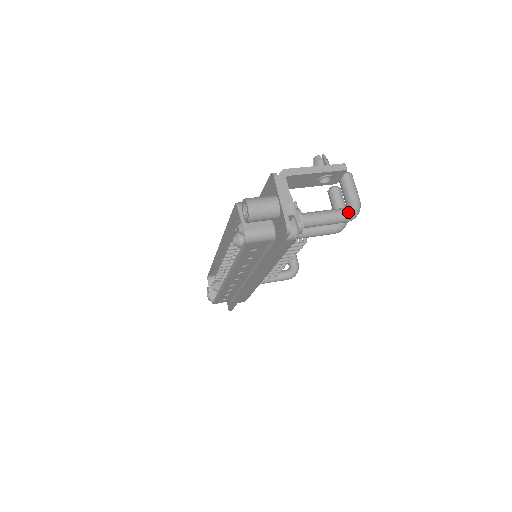
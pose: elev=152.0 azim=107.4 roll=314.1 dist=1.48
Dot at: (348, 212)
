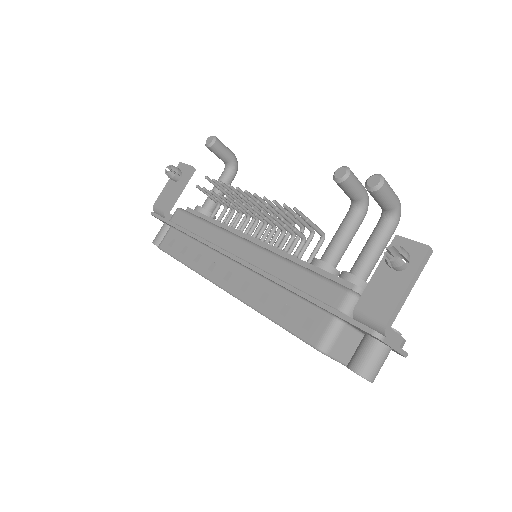
Dot at: (396, 227)
